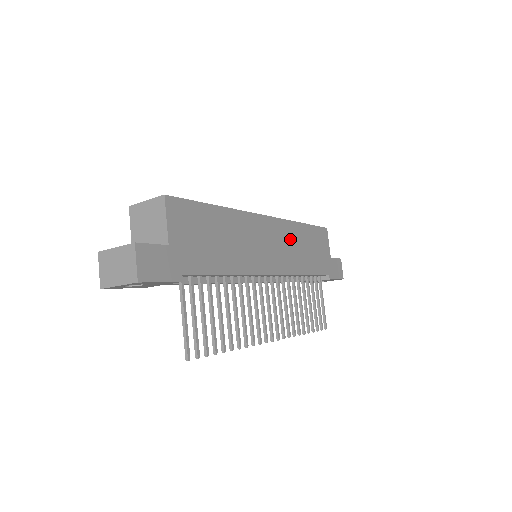
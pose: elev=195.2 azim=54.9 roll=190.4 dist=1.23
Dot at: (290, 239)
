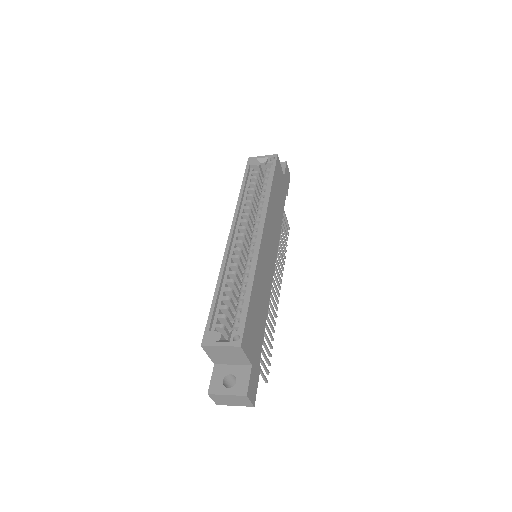
Dot at: (272, 219)
